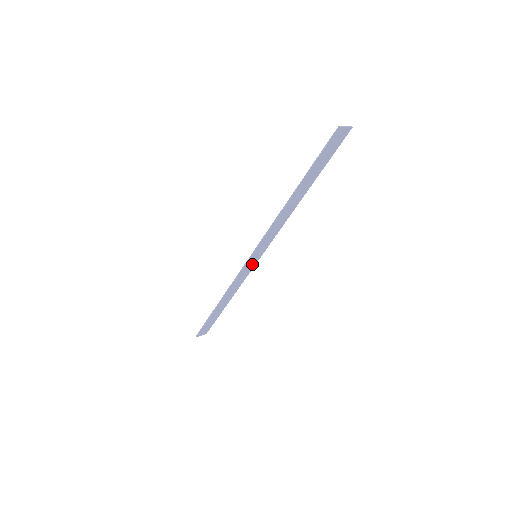
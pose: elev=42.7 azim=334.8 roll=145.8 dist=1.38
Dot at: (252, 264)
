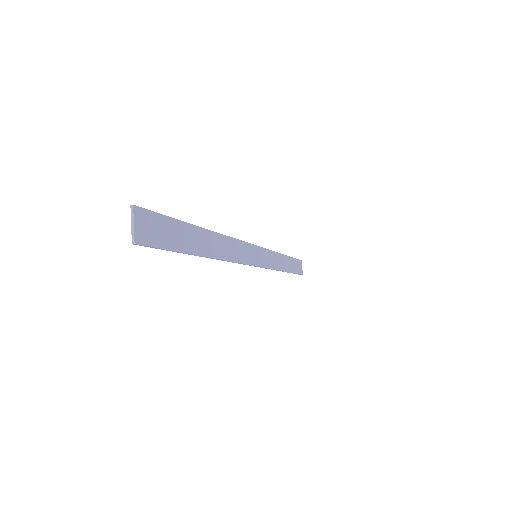
Dot at: (261, 254)
